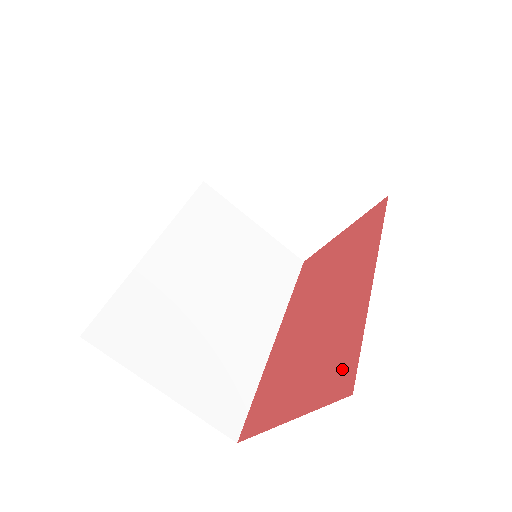
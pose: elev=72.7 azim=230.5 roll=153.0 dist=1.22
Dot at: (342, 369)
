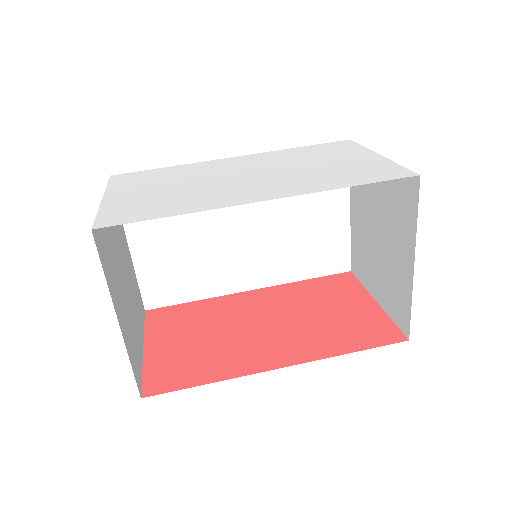
Dot at: (172, 379)
